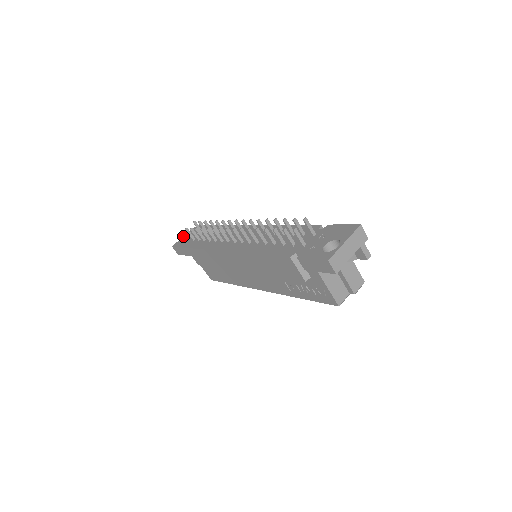
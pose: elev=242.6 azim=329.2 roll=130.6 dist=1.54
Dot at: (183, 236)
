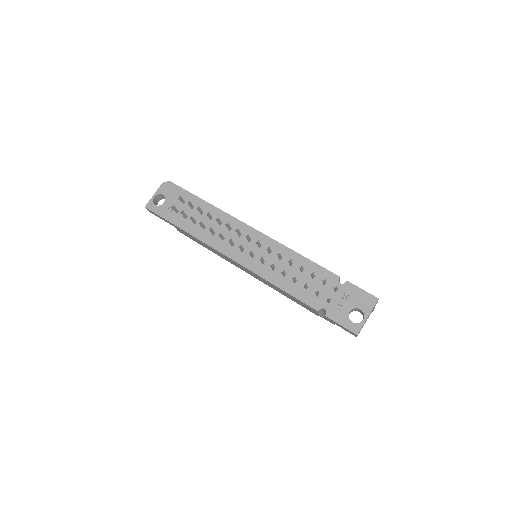
Dot at: occluded
